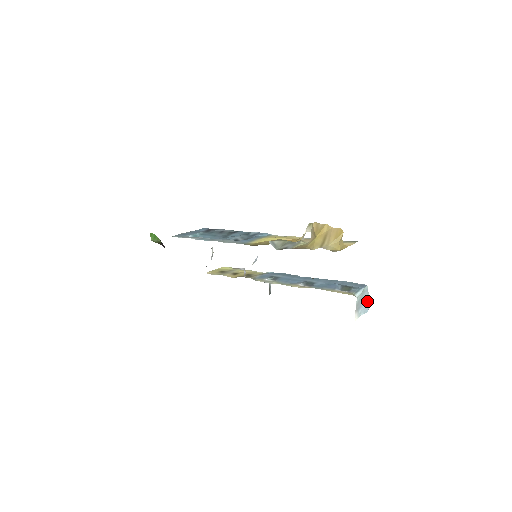
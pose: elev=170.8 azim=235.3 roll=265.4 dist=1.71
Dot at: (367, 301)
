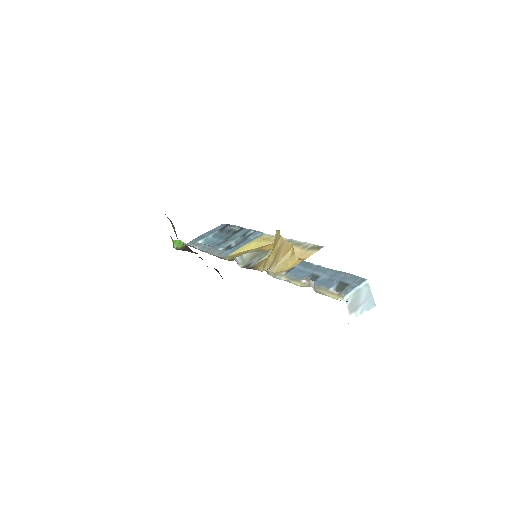
Dot at: (370, 296)
